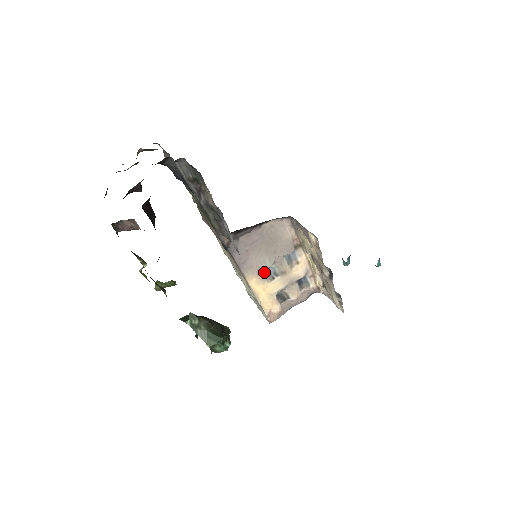
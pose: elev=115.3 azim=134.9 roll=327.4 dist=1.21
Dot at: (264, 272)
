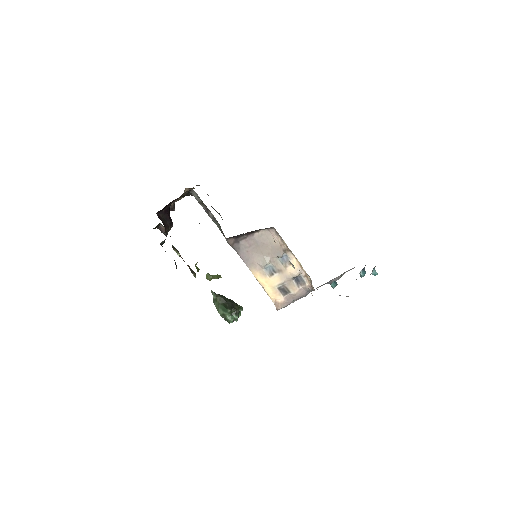
Dot at: (265, 269)
